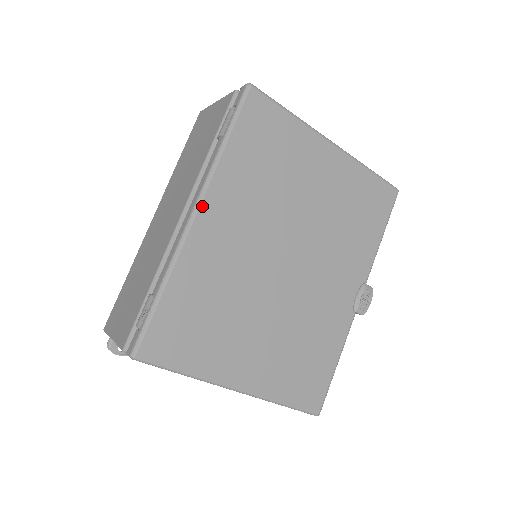
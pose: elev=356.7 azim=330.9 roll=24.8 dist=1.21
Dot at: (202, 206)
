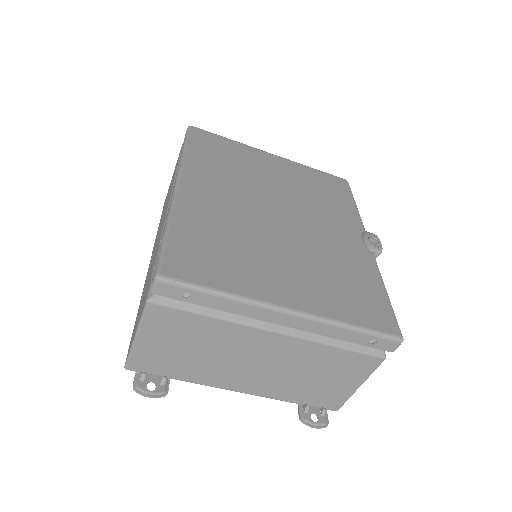
Dot at: (182, 179)
